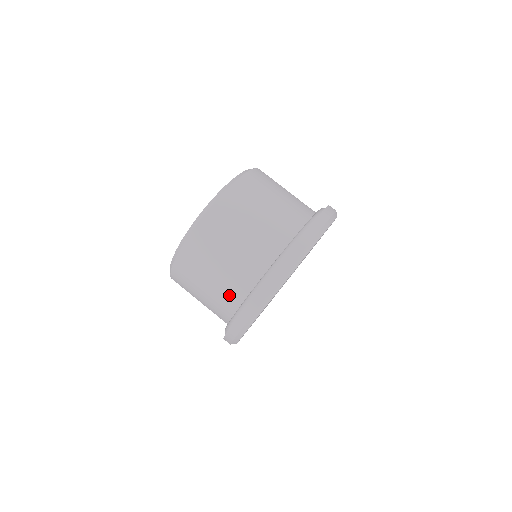
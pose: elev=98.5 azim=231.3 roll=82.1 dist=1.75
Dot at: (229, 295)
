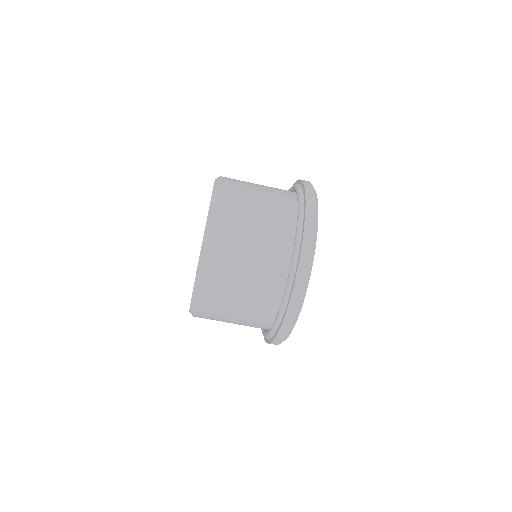
Dot at: occluded
